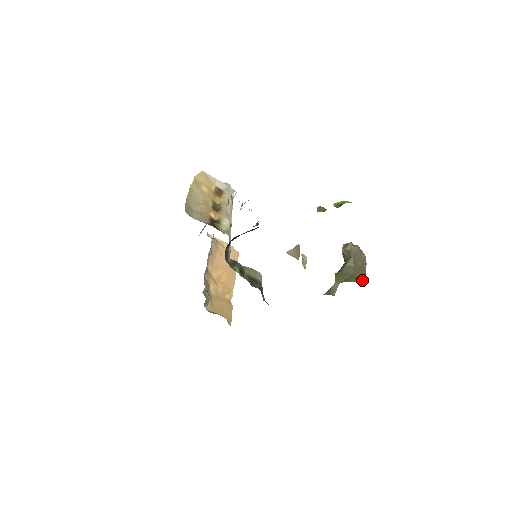
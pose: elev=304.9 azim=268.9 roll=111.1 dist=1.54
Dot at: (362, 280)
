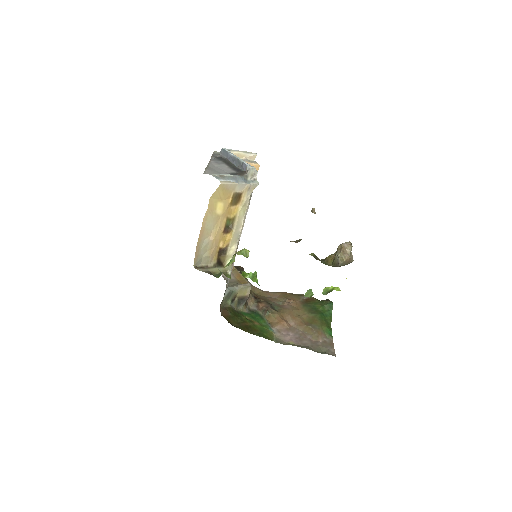
Dot at: occluded
